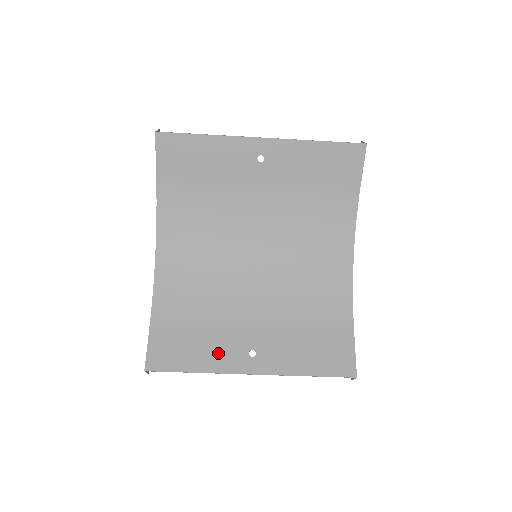
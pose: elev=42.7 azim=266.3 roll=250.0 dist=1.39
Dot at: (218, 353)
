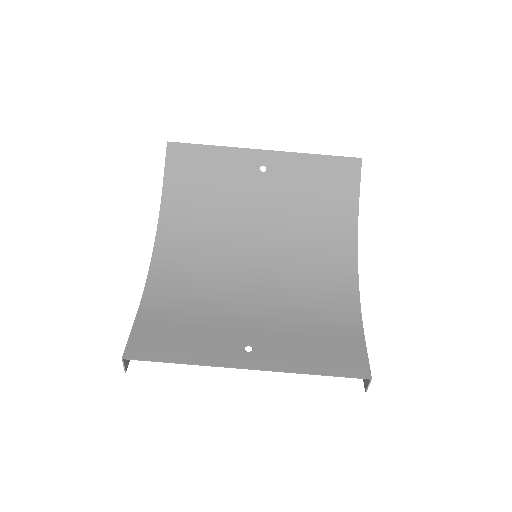
Dot at: (209, 346)
